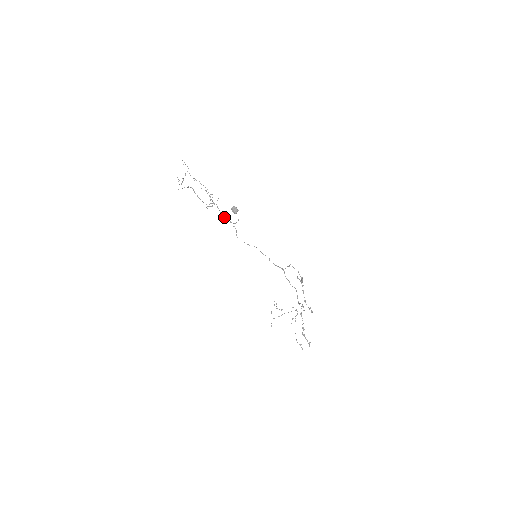
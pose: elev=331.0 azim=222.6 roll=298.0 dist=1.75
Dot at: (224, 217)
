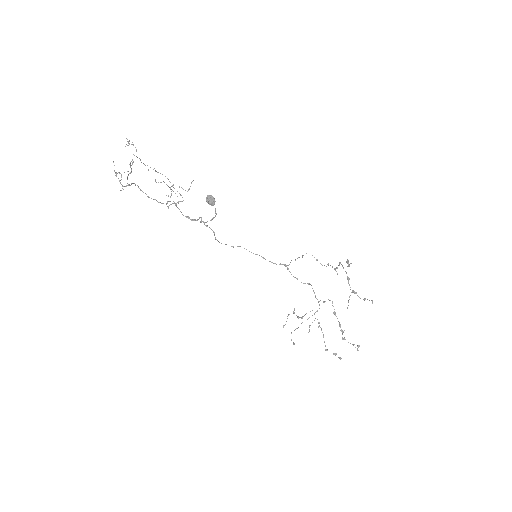
Dot at: occluded
